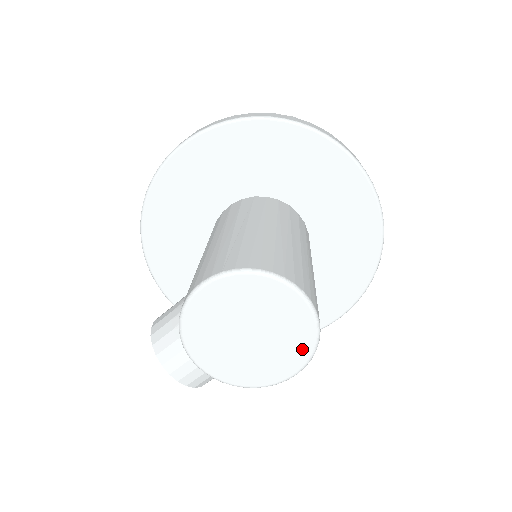
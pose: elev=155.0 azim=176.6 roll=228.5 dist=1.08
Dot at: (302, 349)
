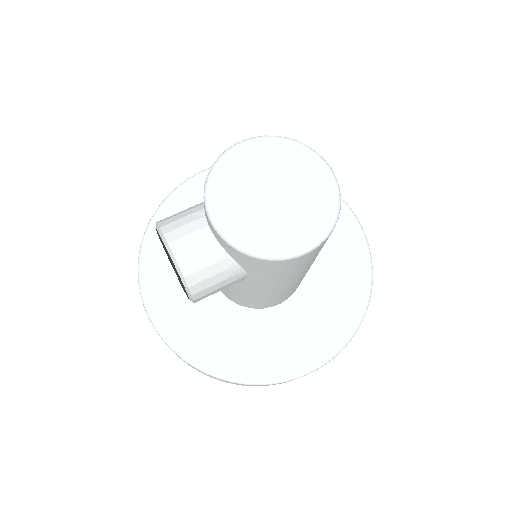
Dot at: (321, 220)
